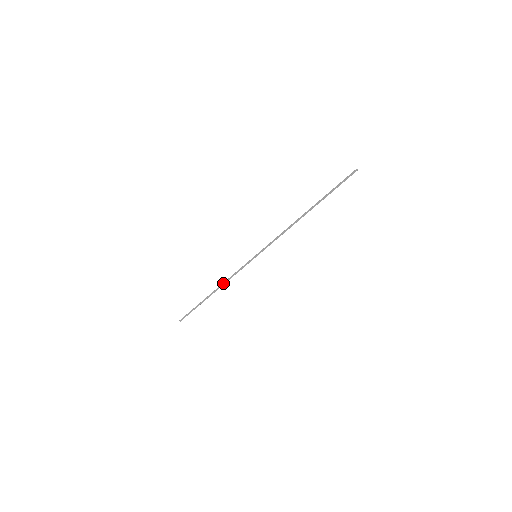
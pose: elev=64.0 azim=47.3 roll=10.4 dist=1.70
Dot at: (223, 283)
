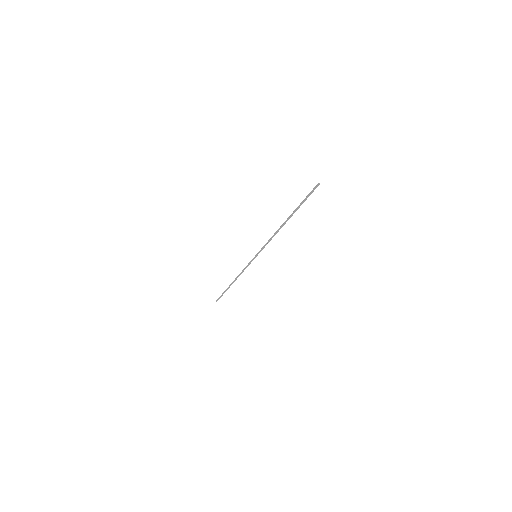
Dot at: (238, 276)
